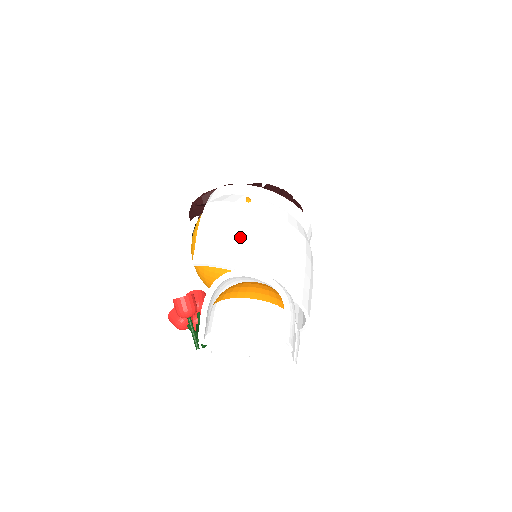
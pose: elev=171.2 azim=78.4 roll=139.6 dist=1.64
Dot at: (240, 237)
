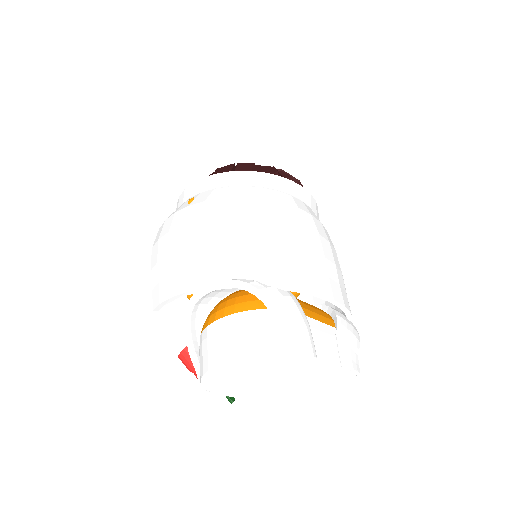
Dot at: (182, 250)
